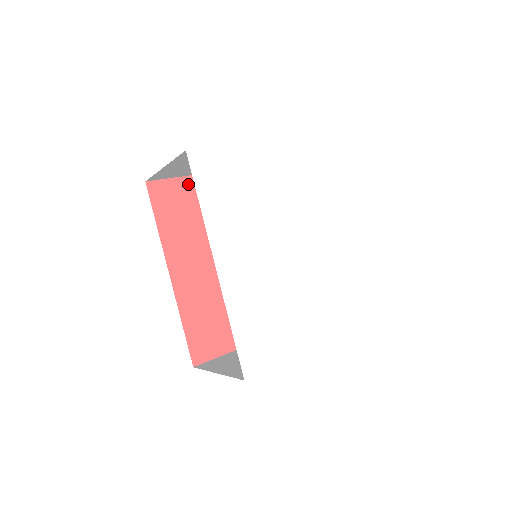
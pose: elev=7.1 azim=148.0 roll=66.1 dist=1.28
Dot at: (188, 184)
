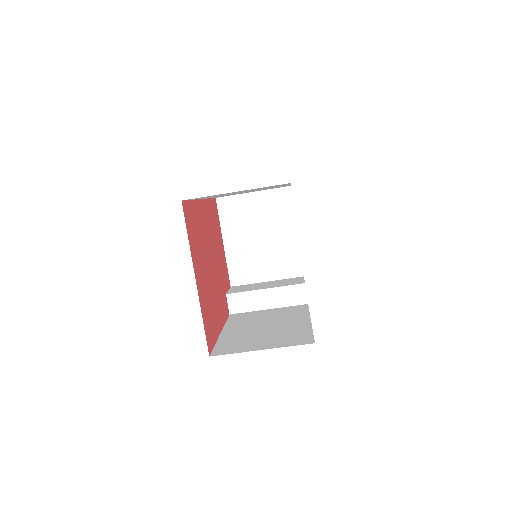
Dot at: (220, 232)
